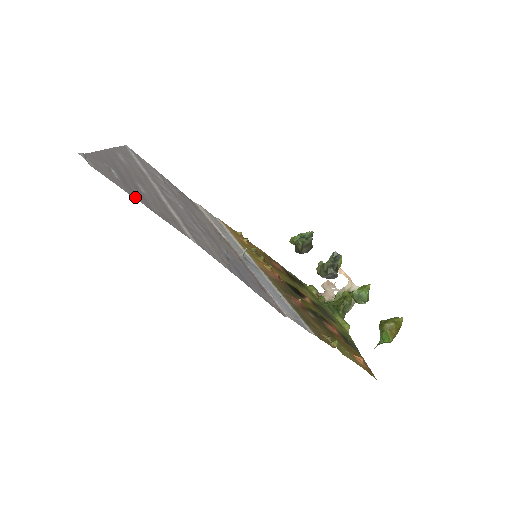
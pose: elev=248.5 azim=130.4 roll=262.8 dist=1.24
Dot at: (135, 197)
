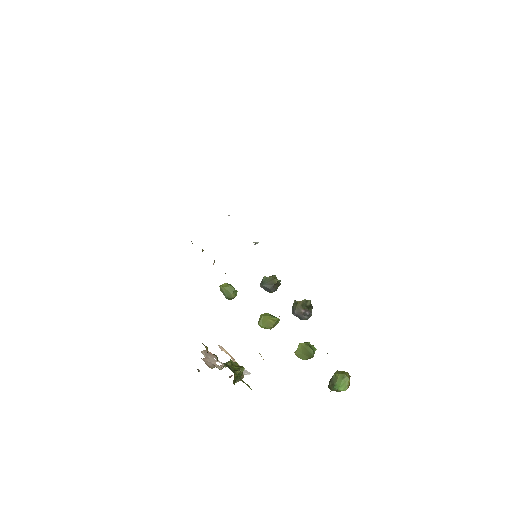
Dot at: occluded
